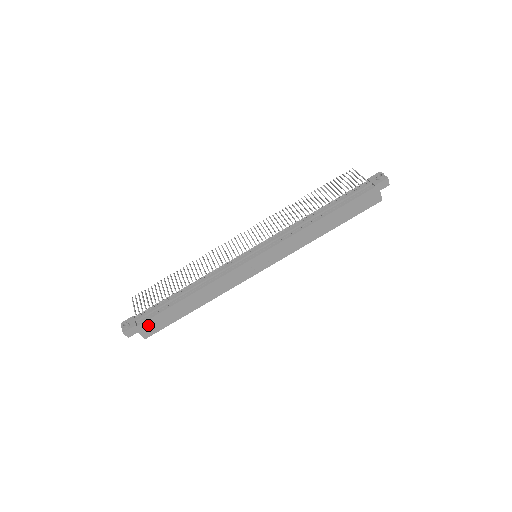
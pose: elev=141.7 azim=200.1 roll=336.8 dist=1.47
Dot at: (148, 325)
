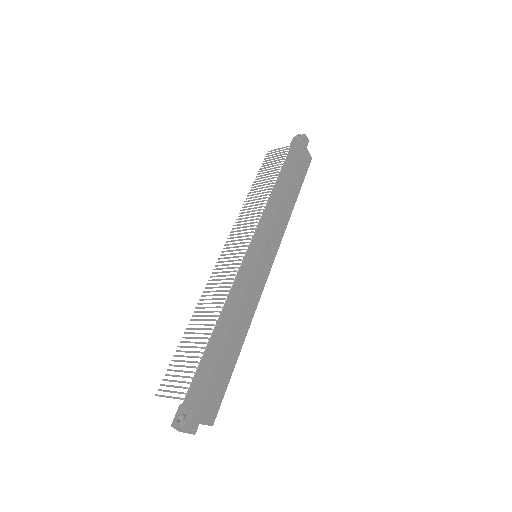
Dot at: (207, 399)
